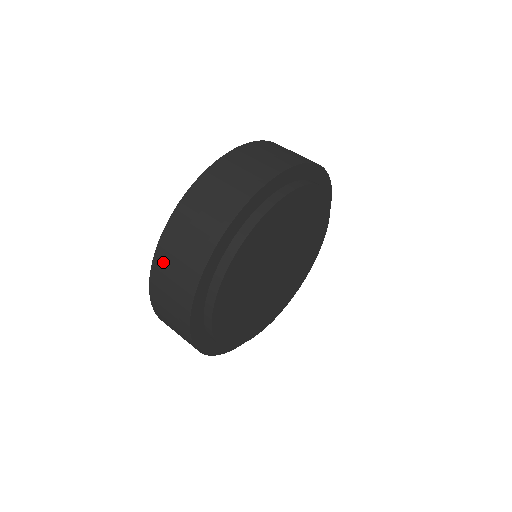
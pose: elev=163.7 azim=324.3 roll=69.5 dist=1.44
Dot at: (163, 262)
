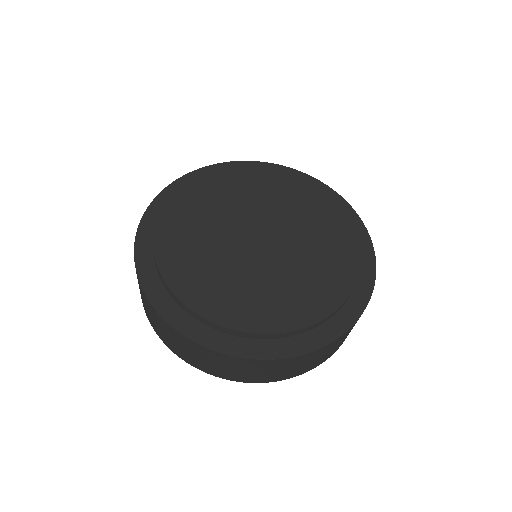
Dot at: occluded
